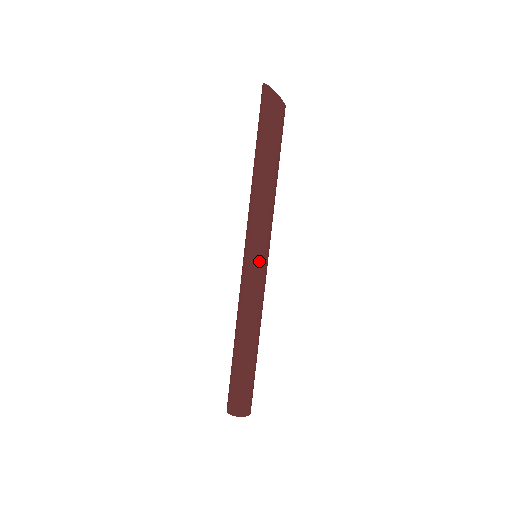
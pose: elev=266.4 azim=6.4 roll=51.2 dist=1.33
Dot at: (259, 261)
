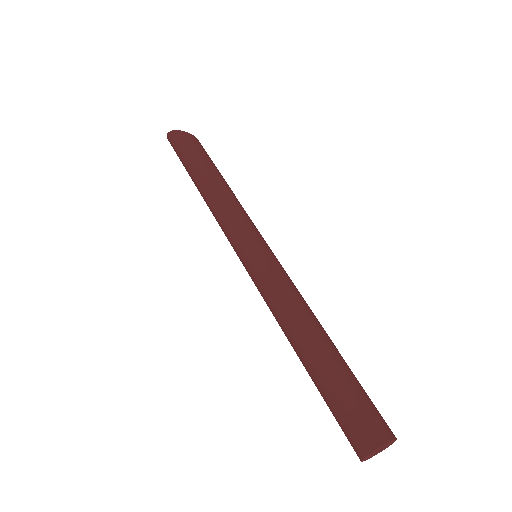
Dot at: (269, 249)
